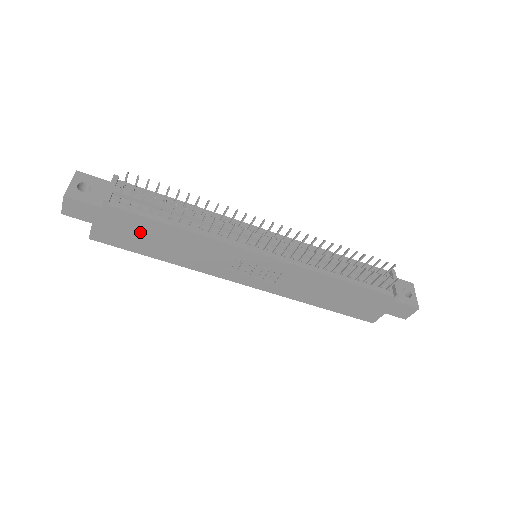
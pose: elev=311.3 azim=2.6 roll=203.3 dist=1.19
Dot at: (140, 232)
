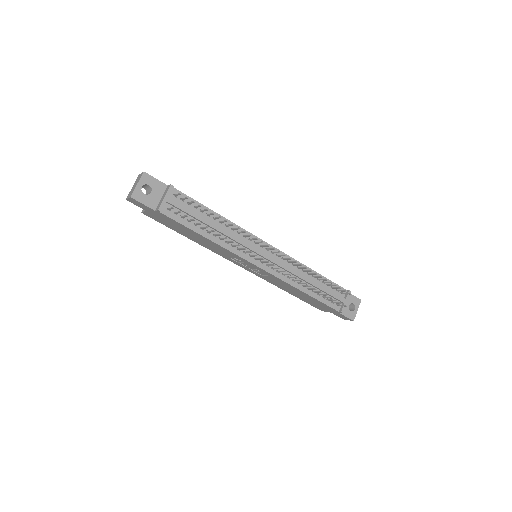
Dot at: (178, 227)
